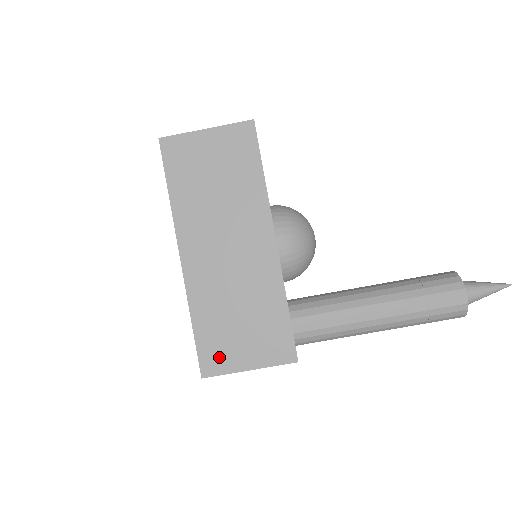
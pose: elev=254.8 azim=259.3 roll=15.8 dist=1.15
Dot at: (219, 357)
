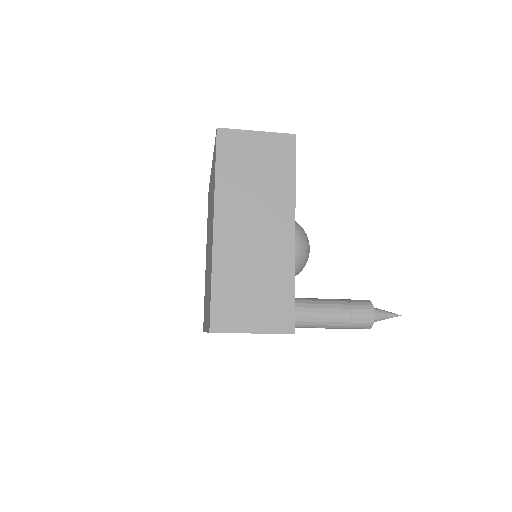
Dot at: occluded
